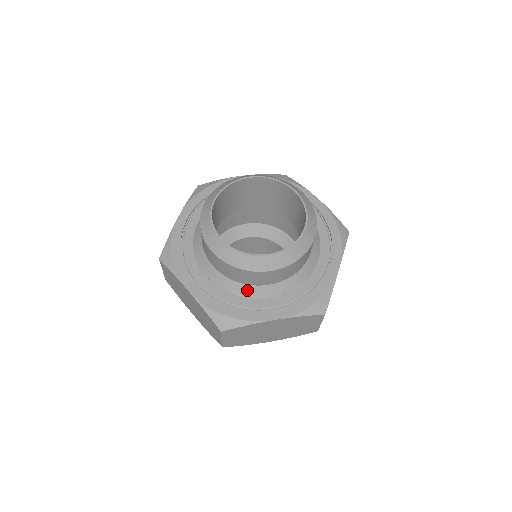
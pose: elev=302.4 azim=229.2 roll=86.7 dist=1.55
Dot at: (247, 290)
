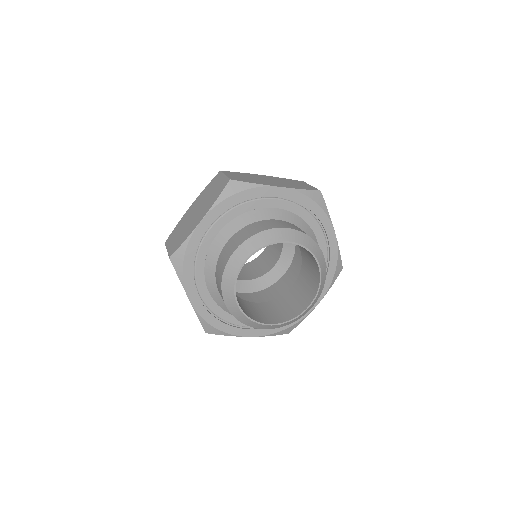
Dot at: occluded
